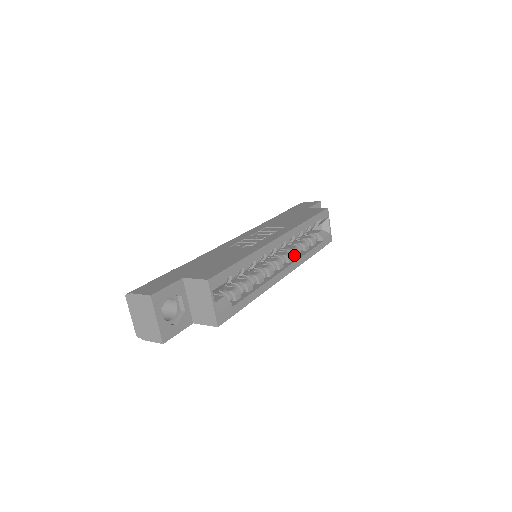
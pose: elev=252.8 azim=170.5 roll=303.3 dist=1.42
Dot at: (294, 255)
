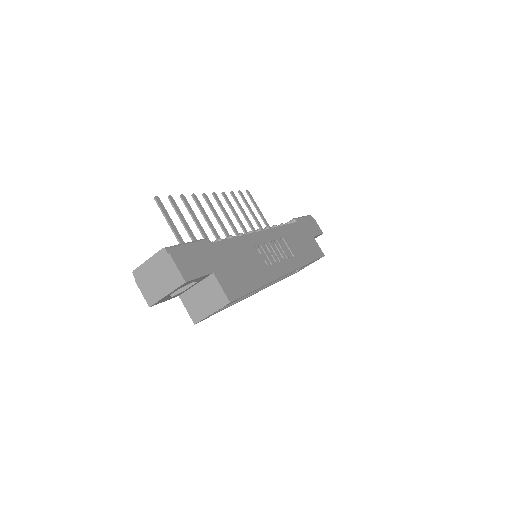
Dot at: occluded
